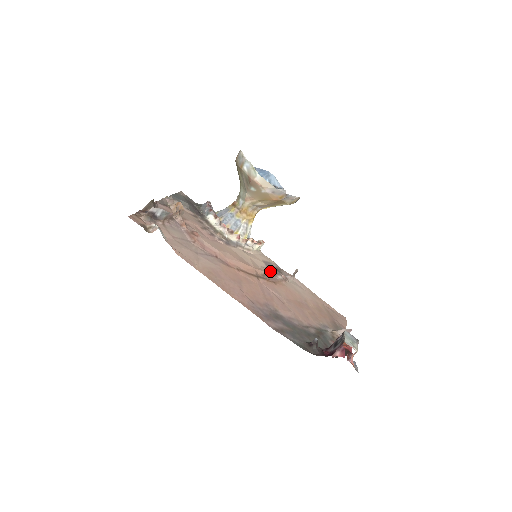
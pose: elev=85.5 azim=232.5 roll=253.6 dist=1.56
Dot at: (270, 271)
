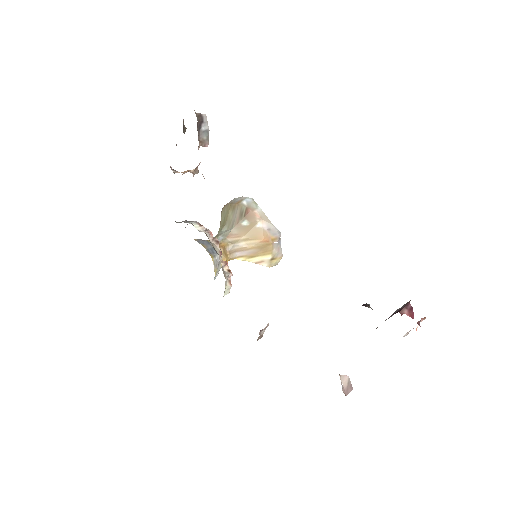
Dot at: occluded
